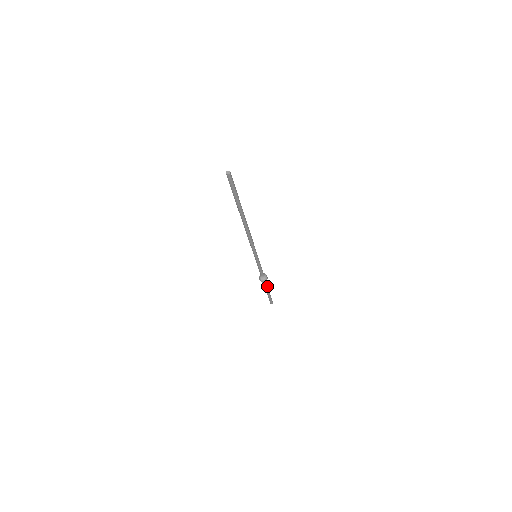
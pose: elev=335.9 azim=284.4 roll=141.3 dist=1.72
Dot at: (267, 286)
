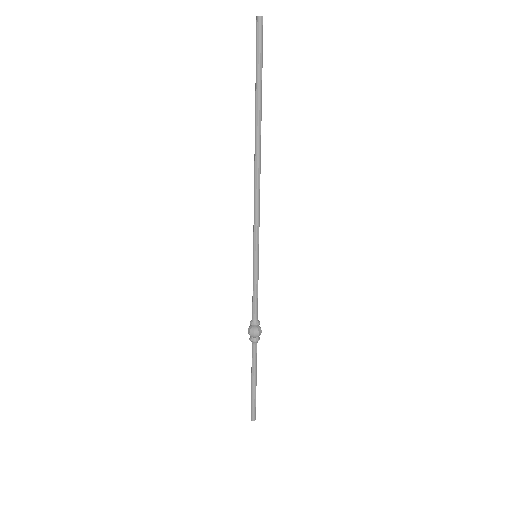
Dot at: (256, 358)
